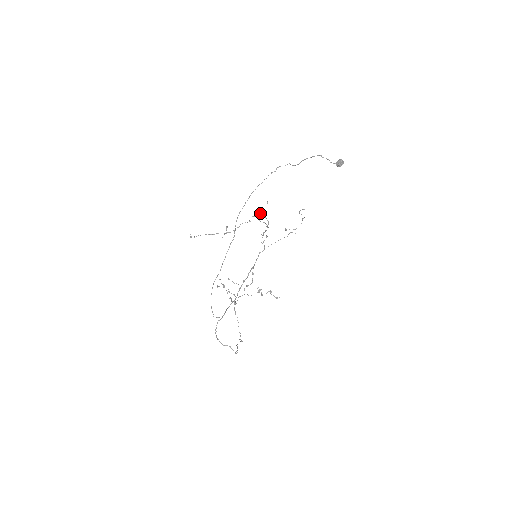
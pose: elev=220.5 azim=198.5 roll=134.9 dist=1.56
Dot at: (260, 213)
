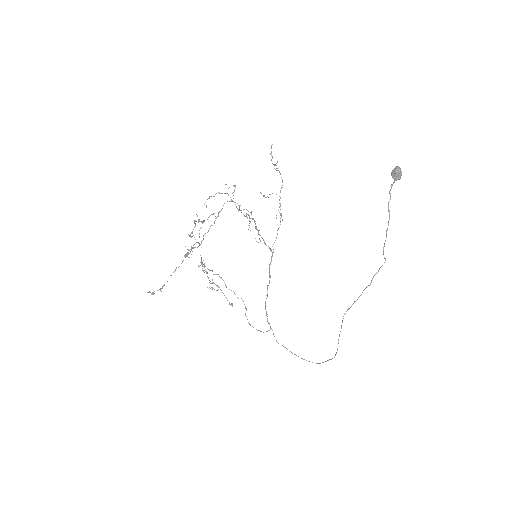
Dot at: occluded
